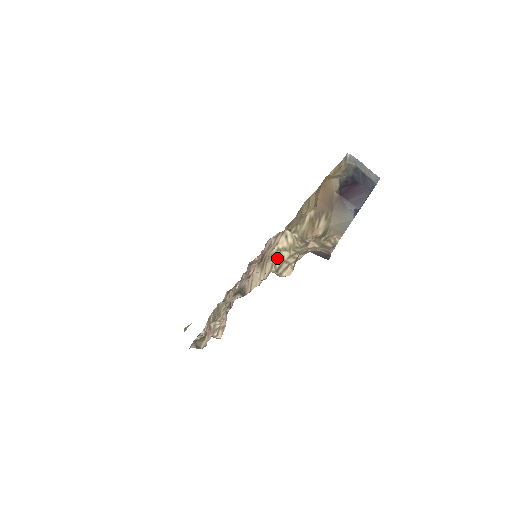
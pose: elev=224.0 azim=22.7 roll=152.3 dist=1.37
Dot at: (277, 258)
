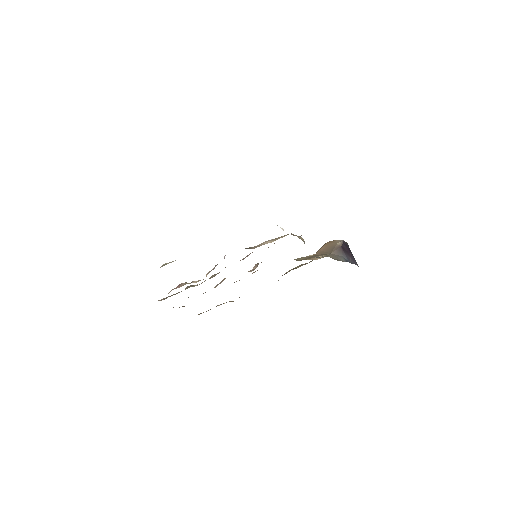
Dot at: occluded
